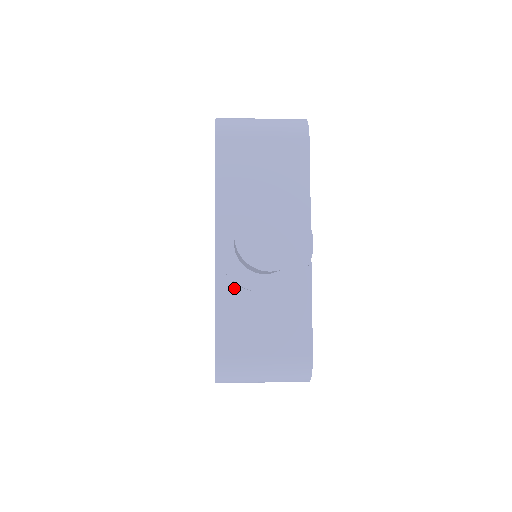
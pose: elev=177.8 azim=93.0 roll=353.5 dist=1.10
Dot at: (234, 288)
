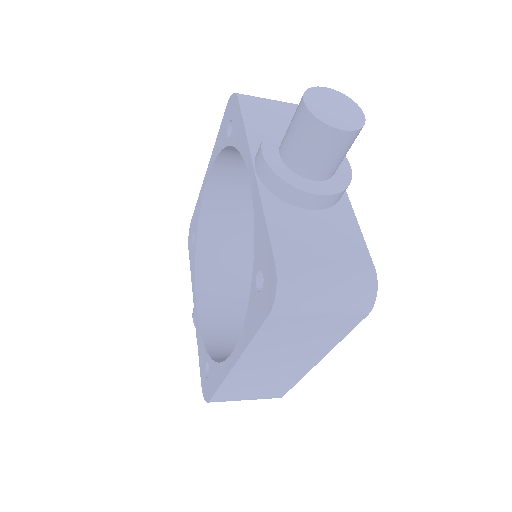
Dot at: (281, 203)
